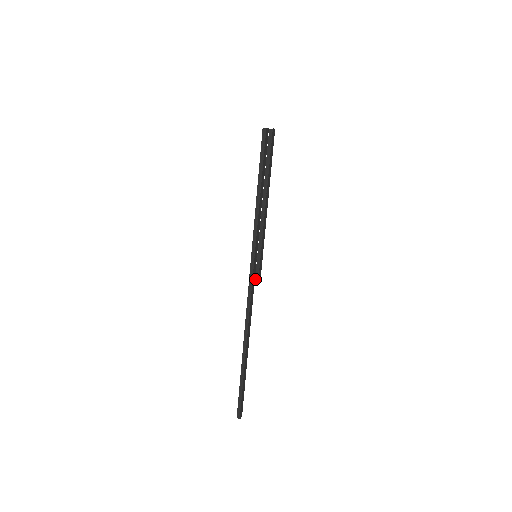
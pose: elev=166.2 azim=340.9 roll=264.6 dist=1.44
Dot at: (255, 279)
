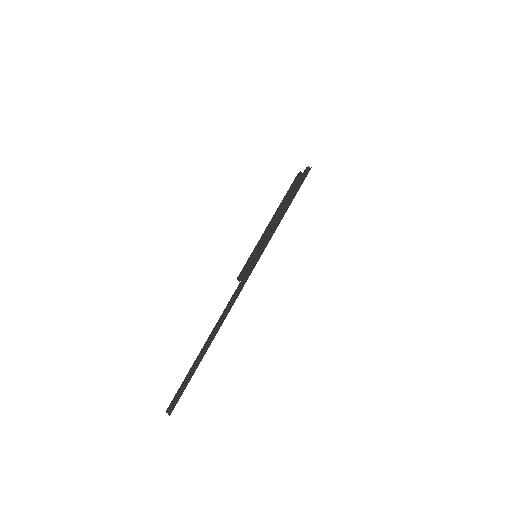
Dot at: (239, 277)
